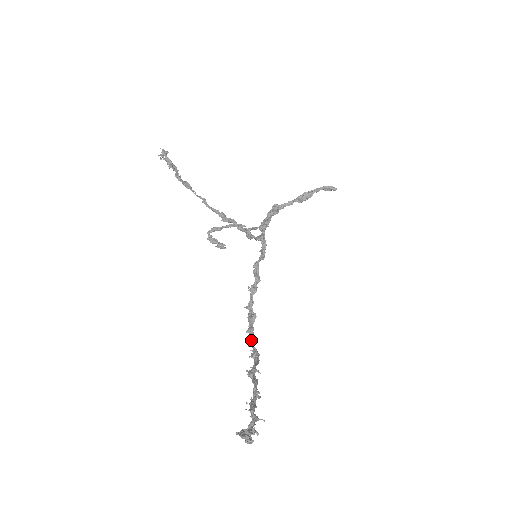
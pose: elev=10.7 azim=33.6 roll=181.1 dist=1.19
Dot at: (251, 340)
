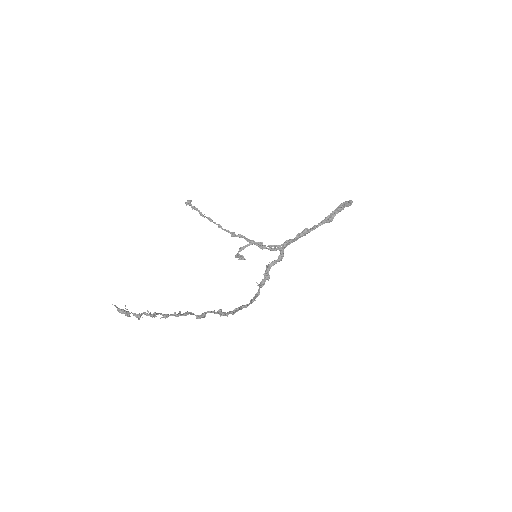
Dot at: (234, 310)
